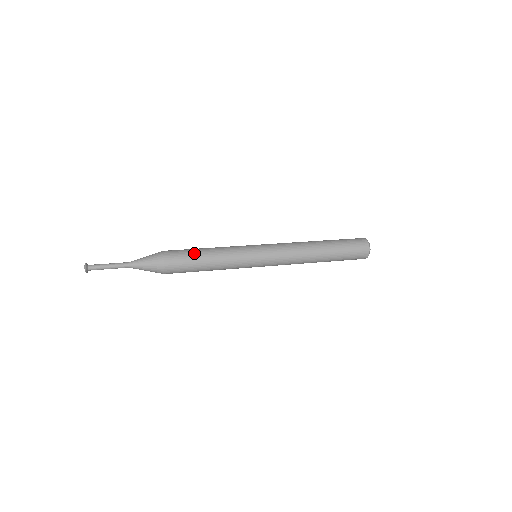
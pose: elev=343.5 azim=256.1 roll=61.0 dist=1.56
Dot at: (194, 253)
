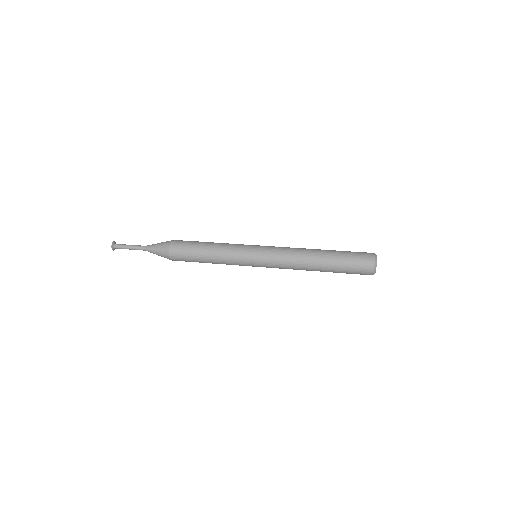
Dot at: (197, 243)
